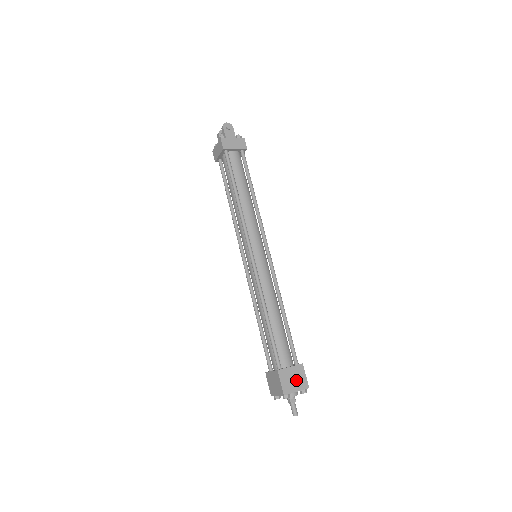
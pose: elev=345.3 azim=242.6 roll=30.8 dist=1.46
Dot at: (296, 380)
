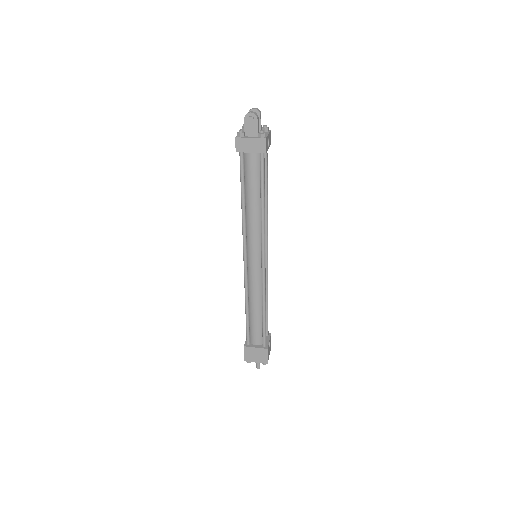
Dot at: (258, 356)
